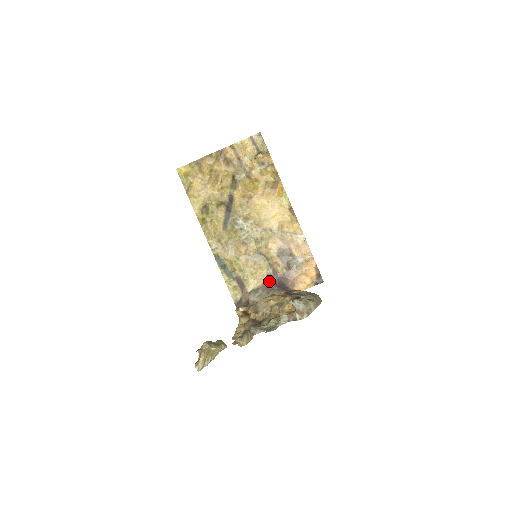
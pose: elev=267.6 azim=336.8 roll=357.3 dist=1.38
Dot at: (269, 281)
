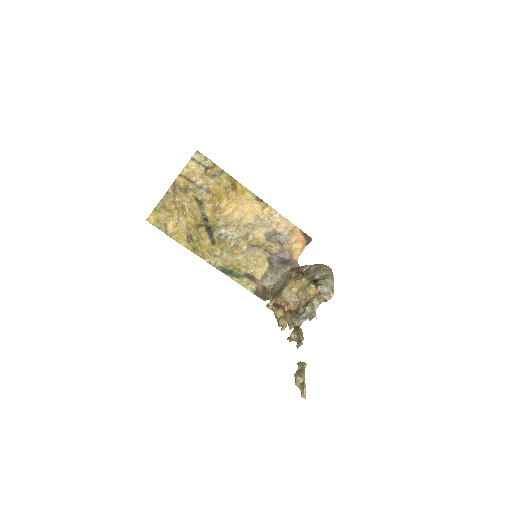
Dot at: (271, 263)
